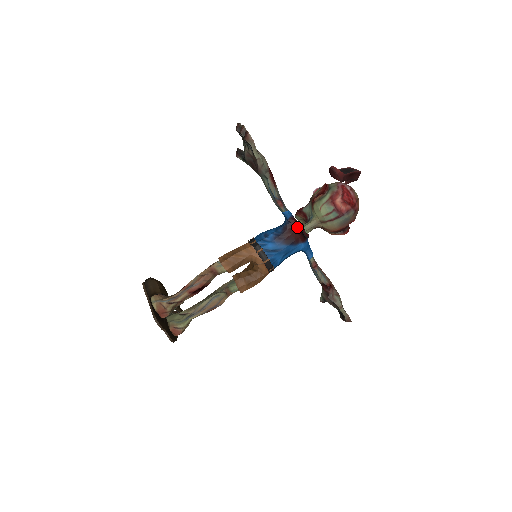
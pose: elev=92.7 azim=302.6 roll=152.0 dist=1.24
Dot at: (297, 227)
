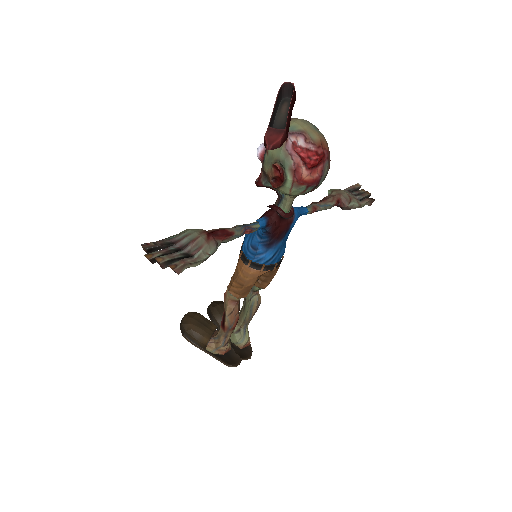
Dot at: (279, 221)
